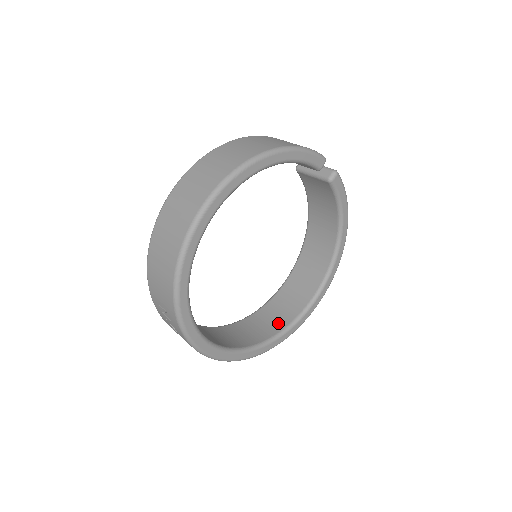
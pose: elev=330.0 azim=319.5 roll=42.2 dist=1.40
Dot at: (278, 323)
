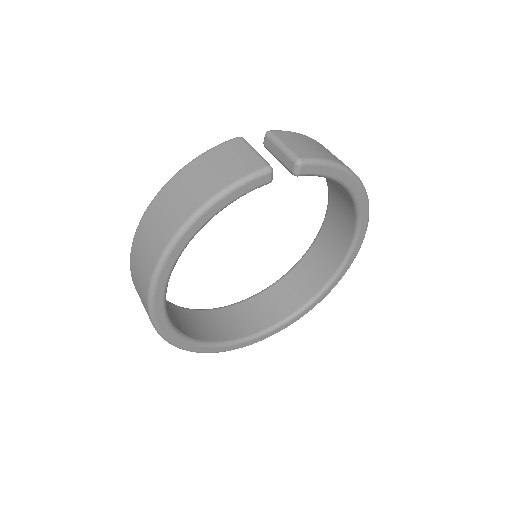
Dot at: (320, 277)
